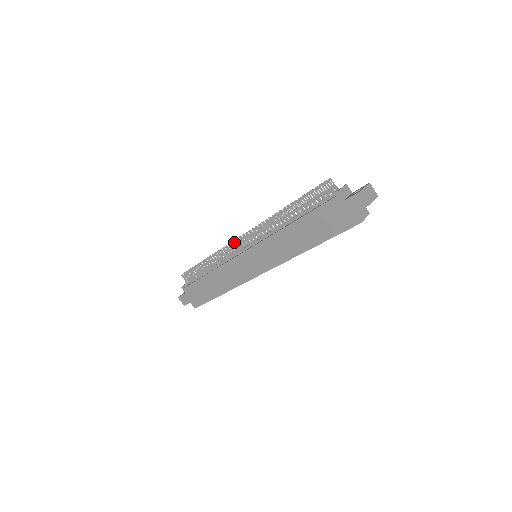
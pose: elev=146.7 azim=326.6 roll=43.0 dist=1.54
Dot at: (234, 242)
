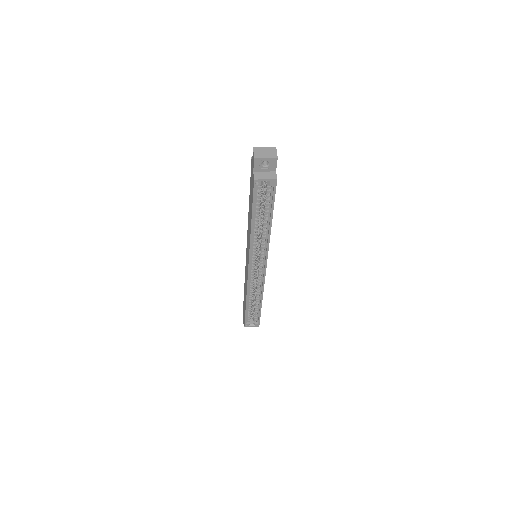
Dot at: occluded
